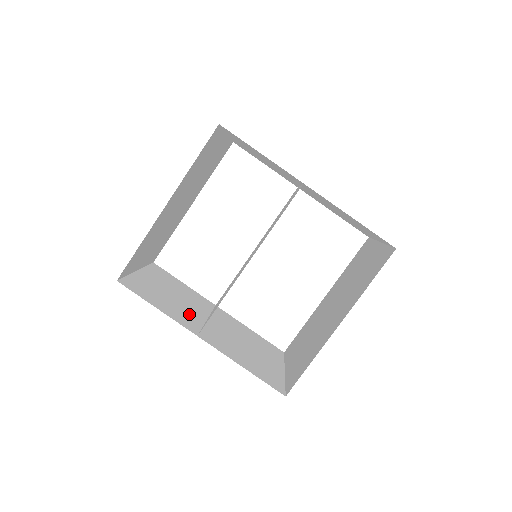
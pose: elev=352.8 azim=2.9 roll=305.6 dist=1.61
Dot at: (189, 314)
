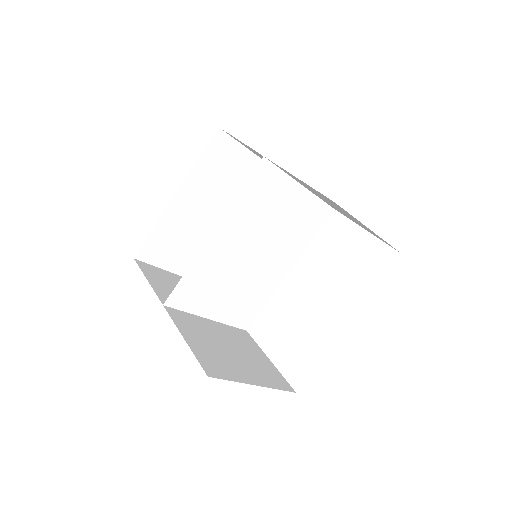
Dot at: occluded
